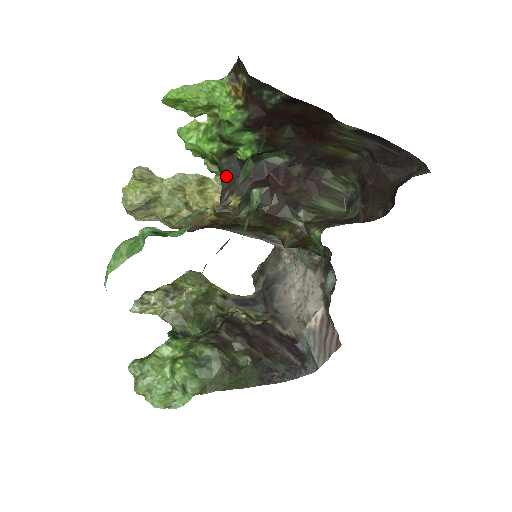
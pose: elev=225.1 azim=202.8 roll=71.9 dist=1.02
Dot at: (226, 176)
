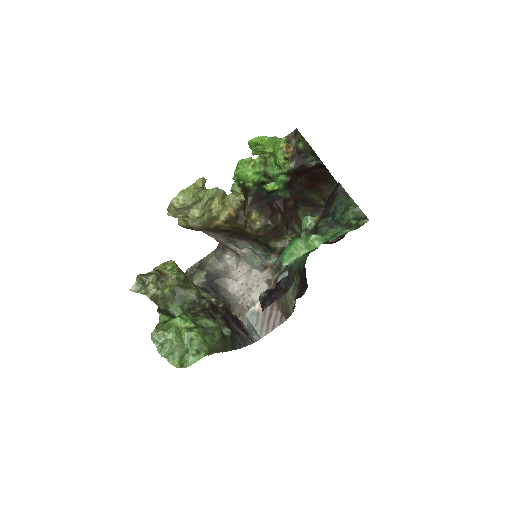
Dot at: (253, 198)
